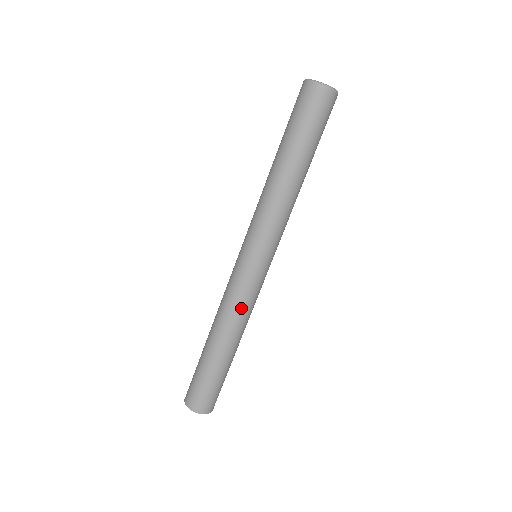
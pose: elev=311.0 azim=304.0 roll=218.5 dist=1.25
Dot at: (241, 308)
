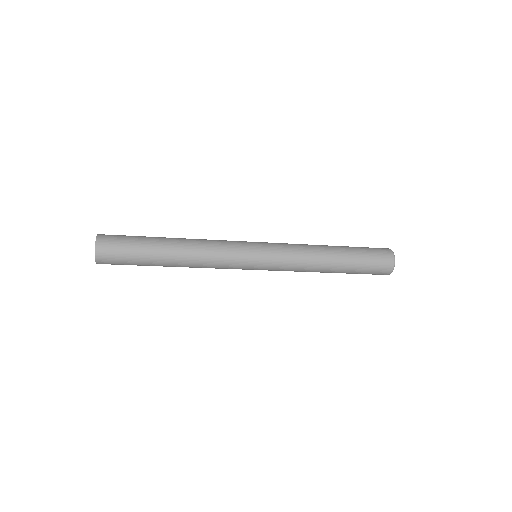
Dot at: (214, 242)
